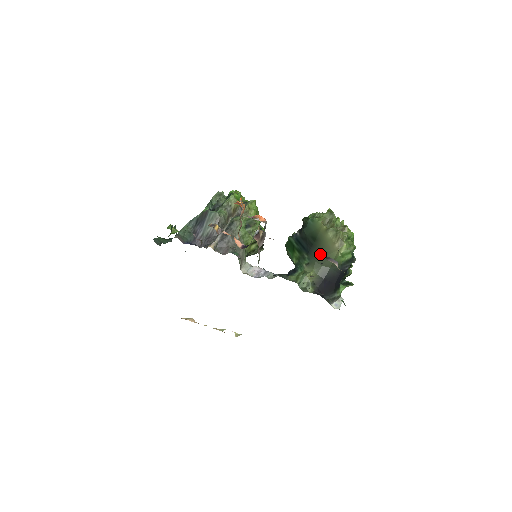
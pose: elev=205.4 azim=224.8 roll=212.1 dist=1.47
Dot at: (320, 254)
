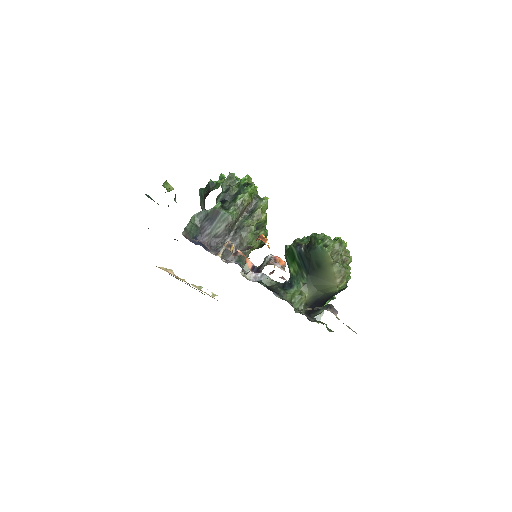
Dot at: (319, 281)
